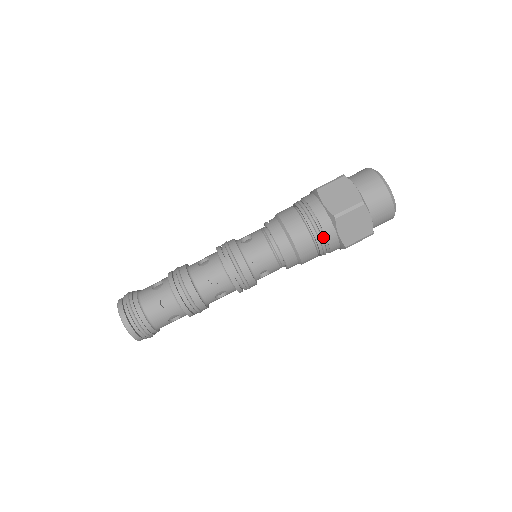
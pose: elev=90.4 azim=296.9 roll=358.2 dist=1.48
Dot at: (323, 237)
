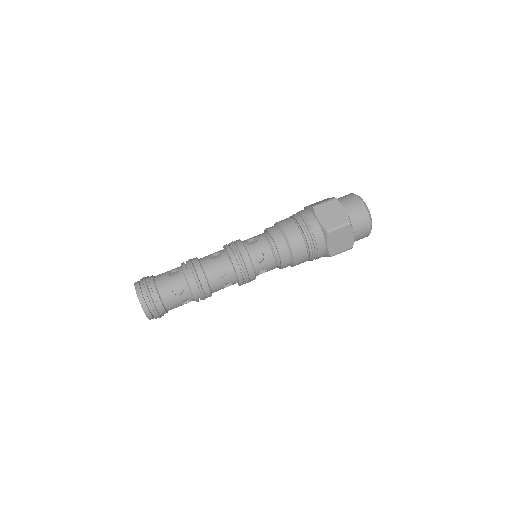
Dot at: (306, 223)
